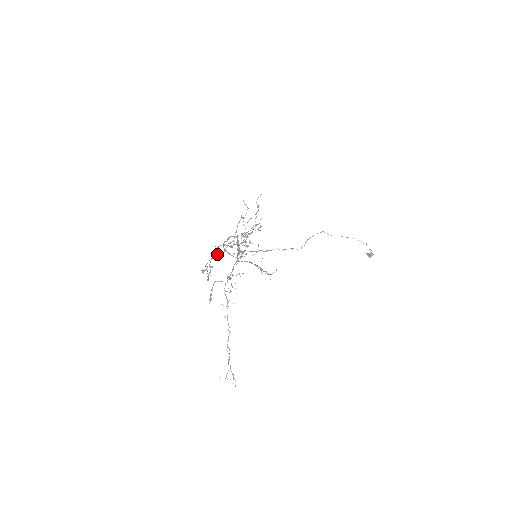
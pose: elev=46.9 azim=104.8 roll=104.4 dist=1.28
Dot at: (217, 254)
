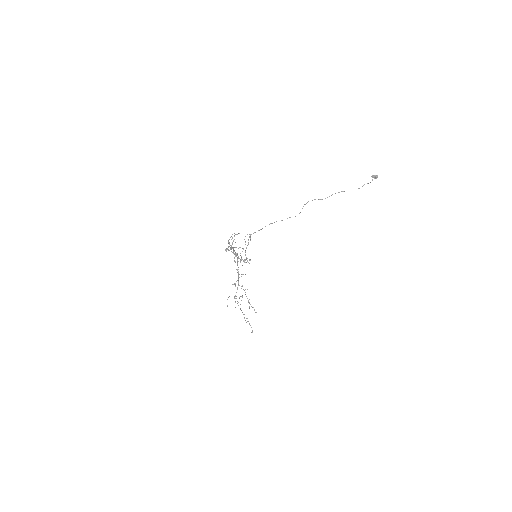
Dot at: (231, 248)
